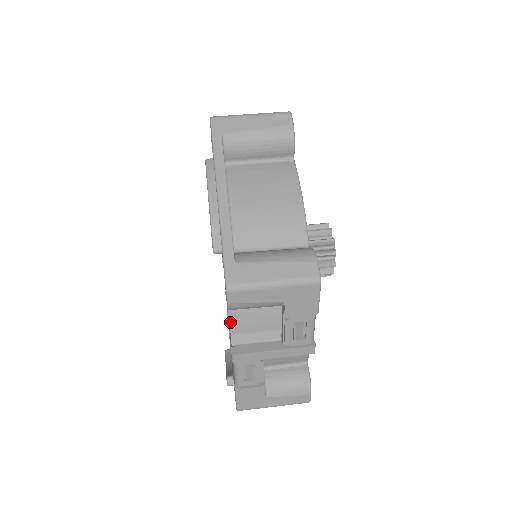
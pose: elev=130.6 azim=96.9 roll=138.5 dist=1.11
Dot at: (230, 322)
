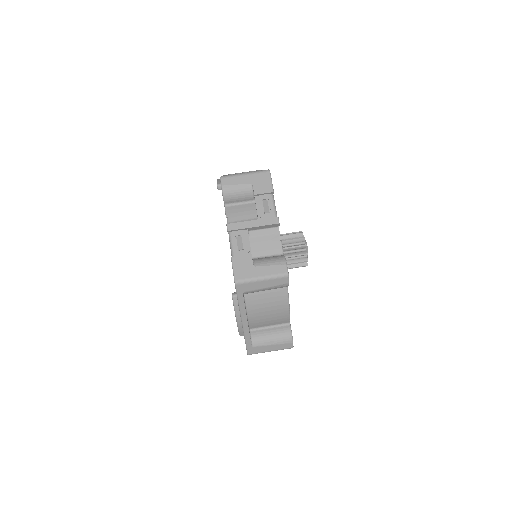
Dot at: occluded
